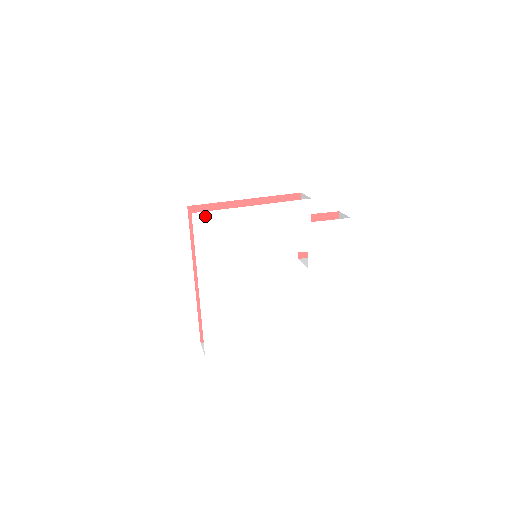
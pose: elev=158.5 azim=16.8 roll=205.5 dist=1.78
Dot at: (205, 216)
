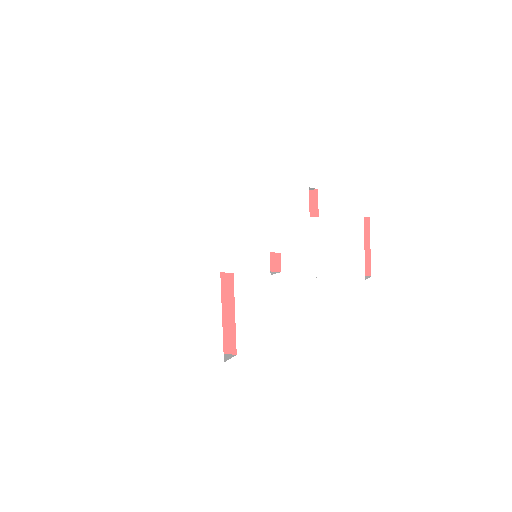
Dot at: (198, 200)
